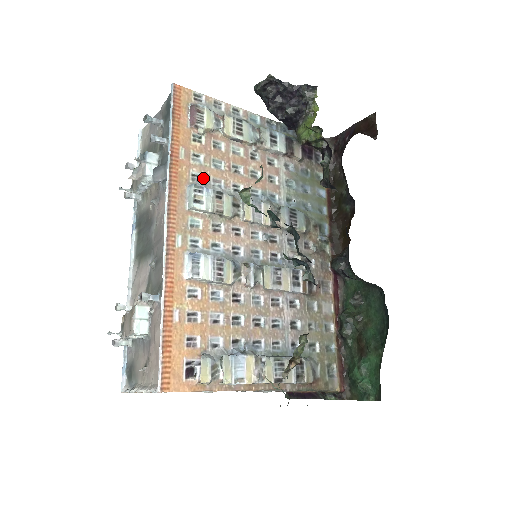
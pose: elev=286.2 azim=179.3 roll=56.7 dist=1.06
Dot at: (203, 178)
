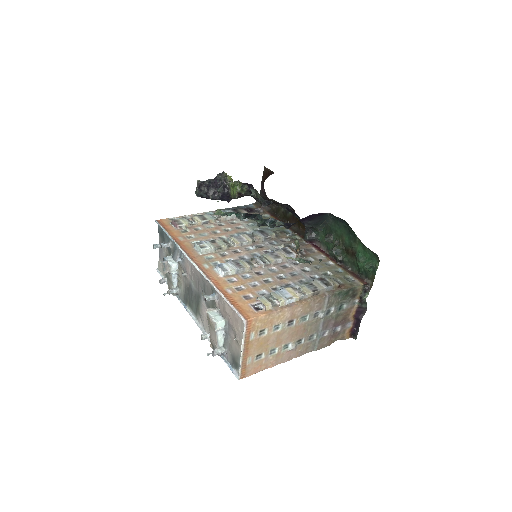
Dot at: occluded
